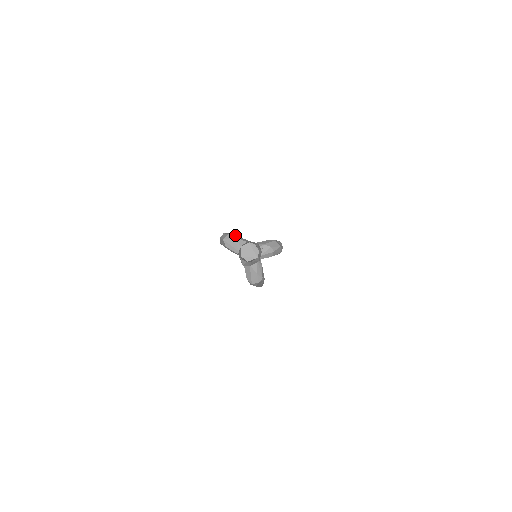
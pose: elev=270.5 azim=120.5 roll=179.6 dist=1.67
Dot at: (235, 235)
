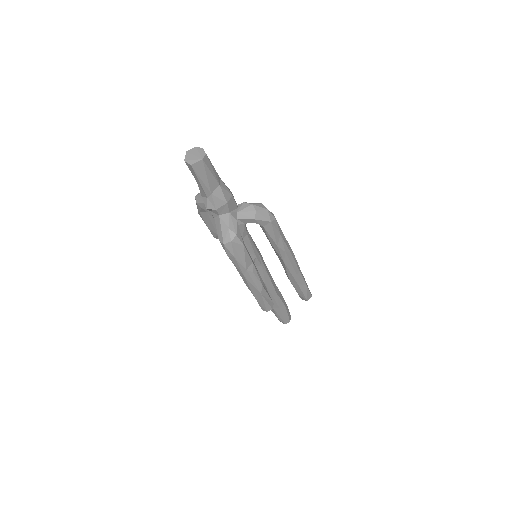
Dot at: occluded
